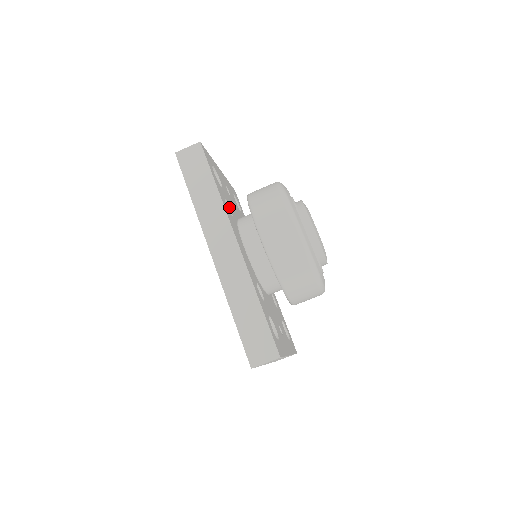
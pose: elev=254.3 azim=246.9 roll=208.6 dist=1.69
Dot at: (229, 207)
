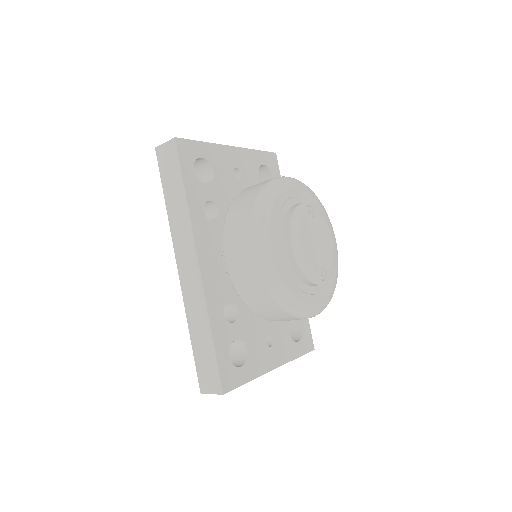
Dot at: (217, 207)
